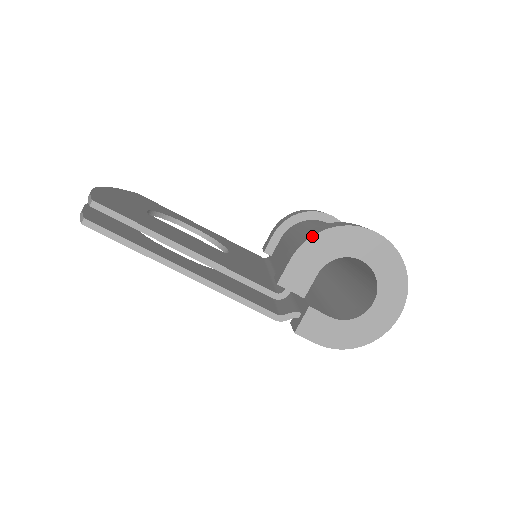
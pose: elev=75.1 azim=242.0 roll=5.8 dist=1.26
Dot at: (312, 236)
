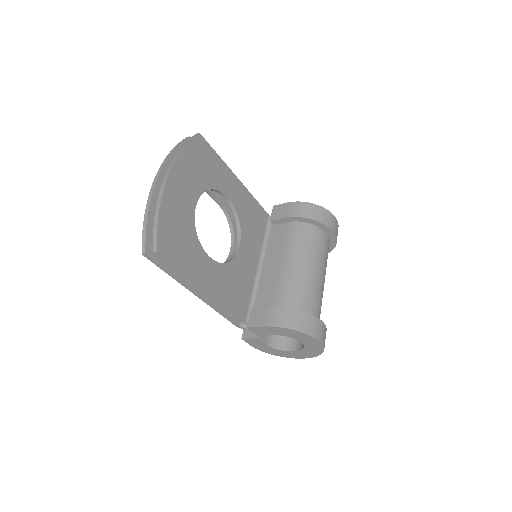
Dot at: (283, 328)
